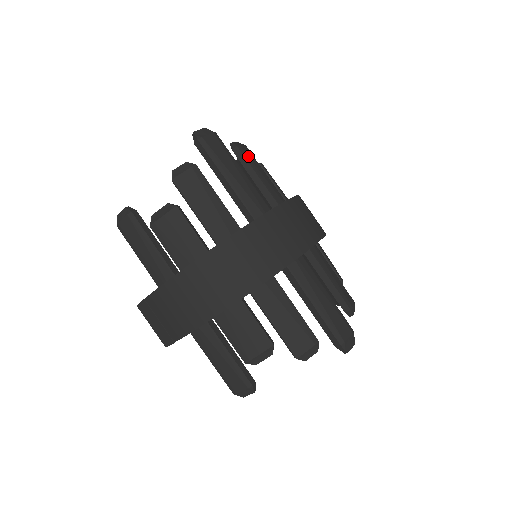
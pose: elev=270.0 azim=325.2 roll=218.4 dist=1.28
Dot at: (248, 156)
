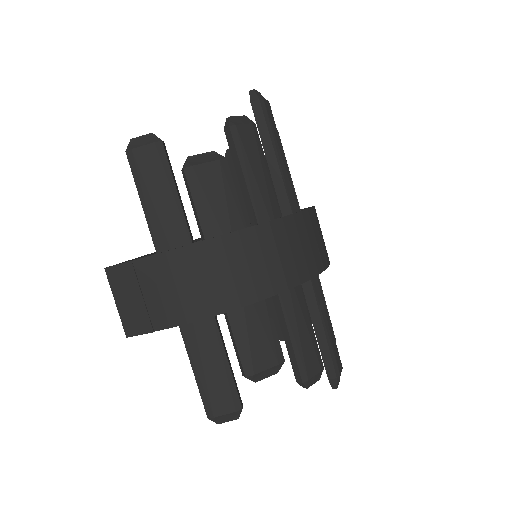
Dot at: occluded
